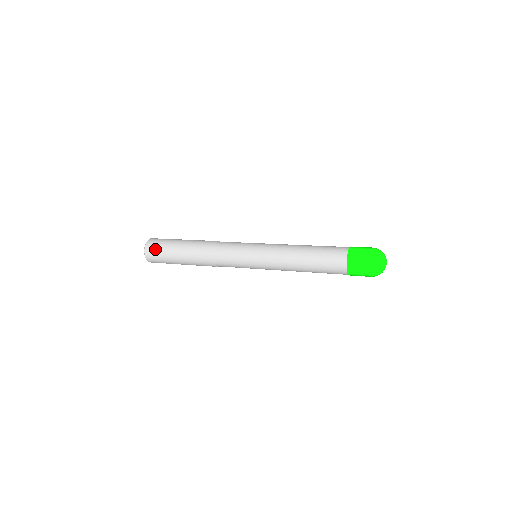
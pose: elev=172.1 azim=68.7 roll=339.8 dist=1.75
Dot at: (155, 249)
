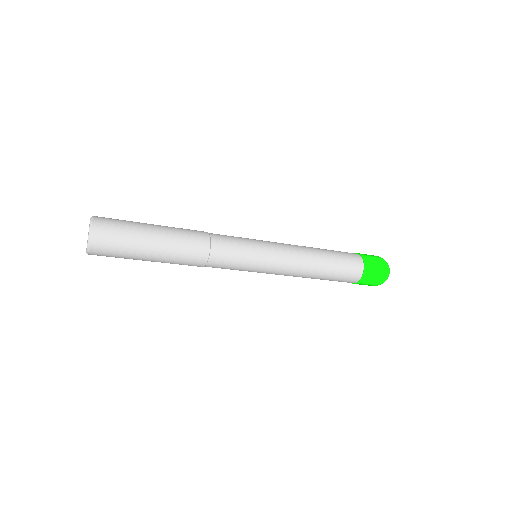
Dot at: (112, 237)
